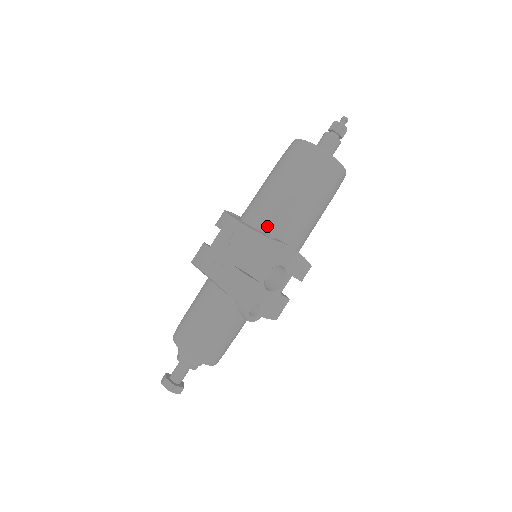
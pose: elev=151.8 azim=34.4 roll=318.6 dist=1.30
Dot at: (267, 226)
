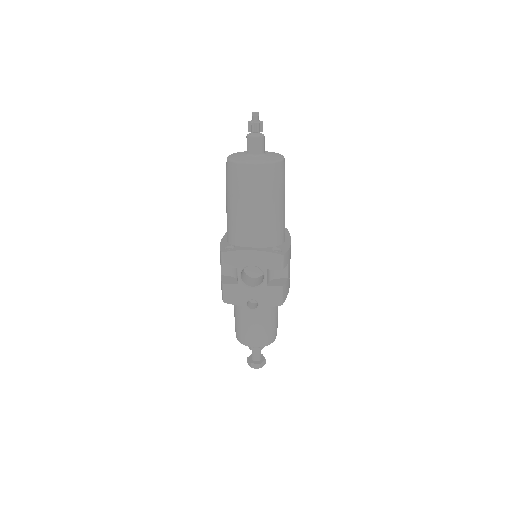
Dot at: (230, 238)
